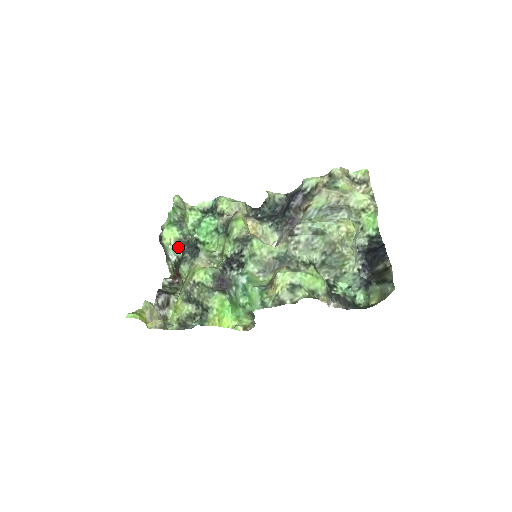
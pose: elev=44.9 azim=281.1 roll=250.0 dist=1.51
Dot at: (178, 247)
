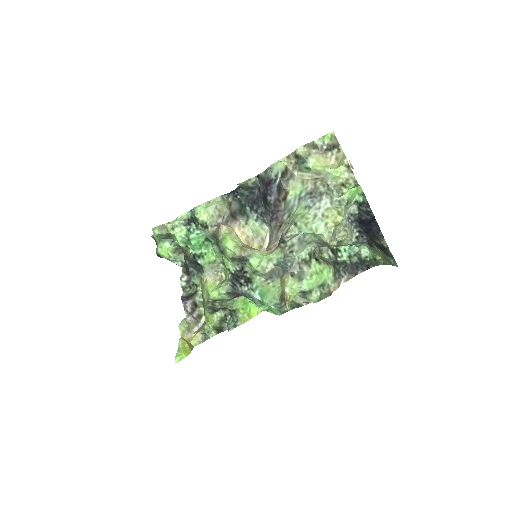
Dot at: (178, 255)
